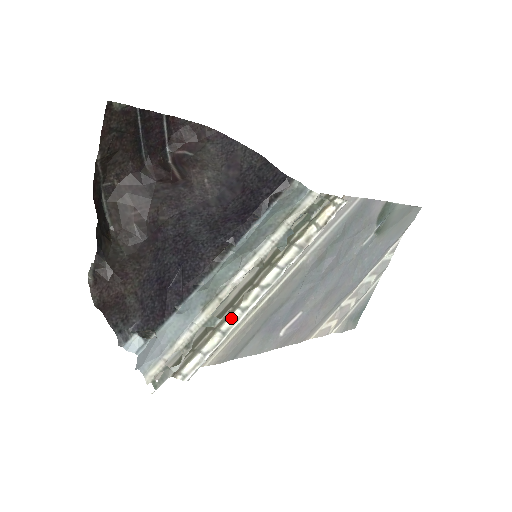
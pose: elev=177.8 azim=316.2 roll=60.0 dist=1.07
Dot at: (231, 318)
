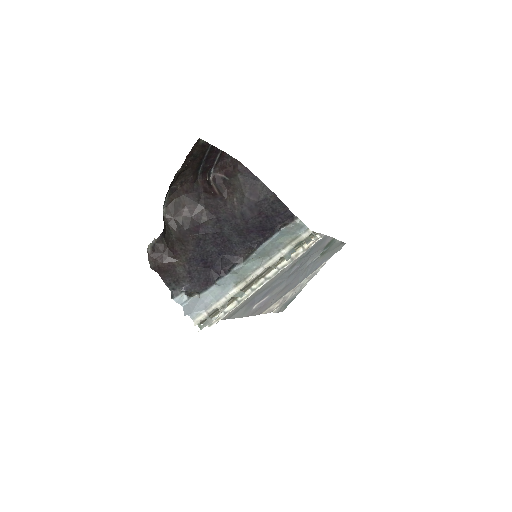
Dot at: occluded
